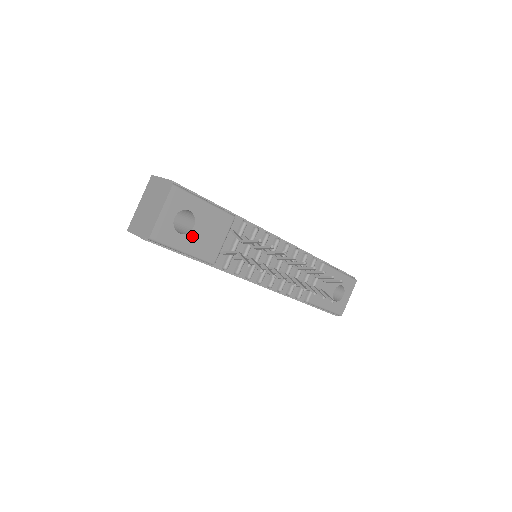
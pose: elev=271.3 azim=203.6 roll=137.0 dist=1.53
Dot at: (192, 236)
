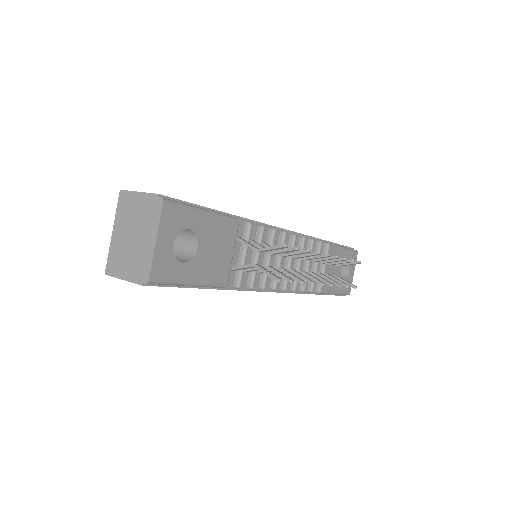
Dot at: (197, 261)
